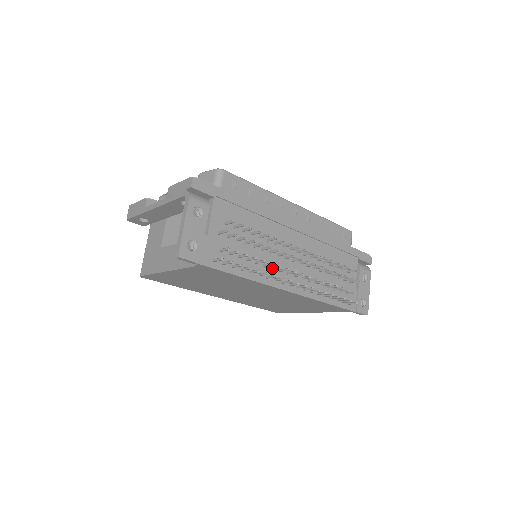
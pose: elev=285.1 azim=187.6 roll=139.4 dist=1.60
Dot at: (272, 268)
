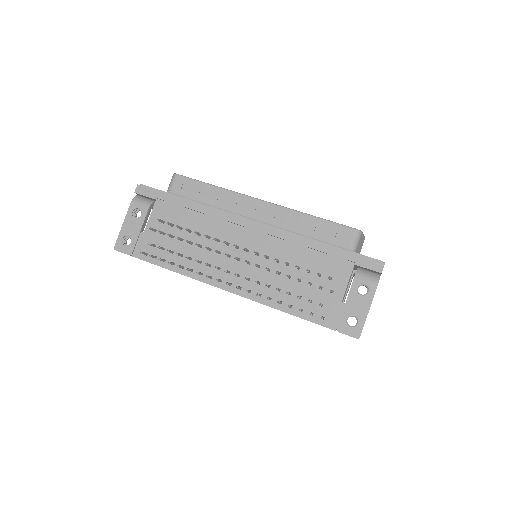
Dot at: (208, 265)
